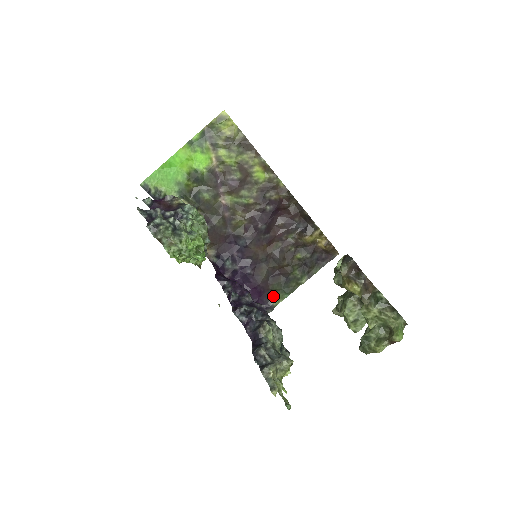
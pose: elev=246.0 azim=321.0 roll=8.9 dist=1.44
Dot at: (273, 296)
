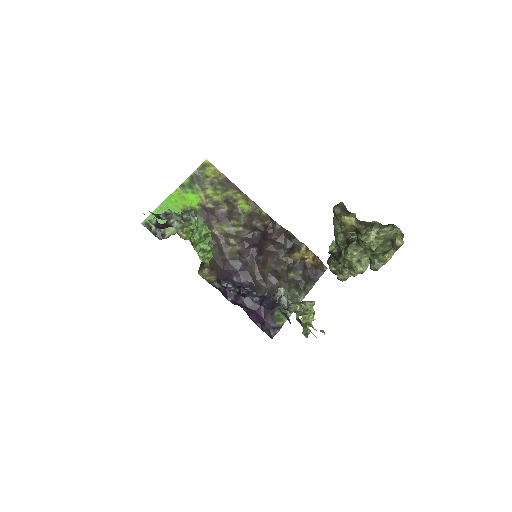
Dot at: (277, 316)
